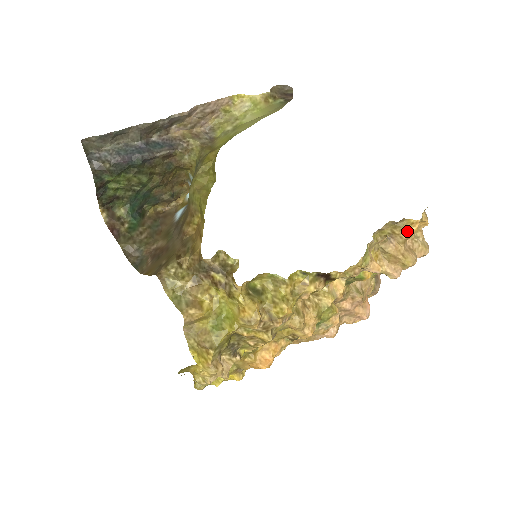
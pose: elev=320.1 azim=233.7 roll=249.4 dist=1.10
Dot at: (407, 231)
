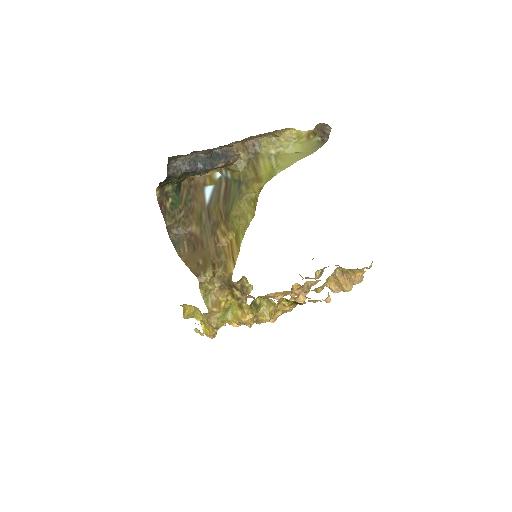
Dot at: (356, 274)
